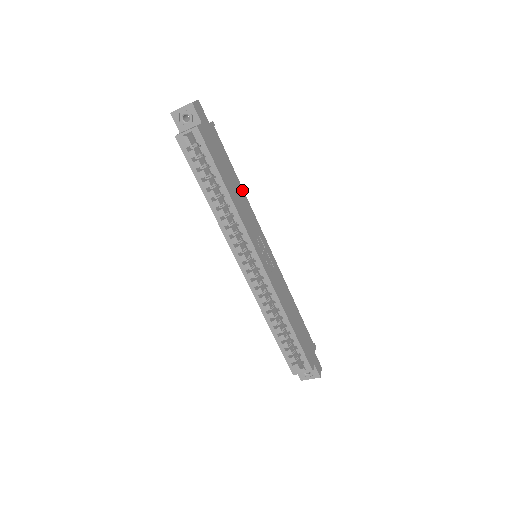
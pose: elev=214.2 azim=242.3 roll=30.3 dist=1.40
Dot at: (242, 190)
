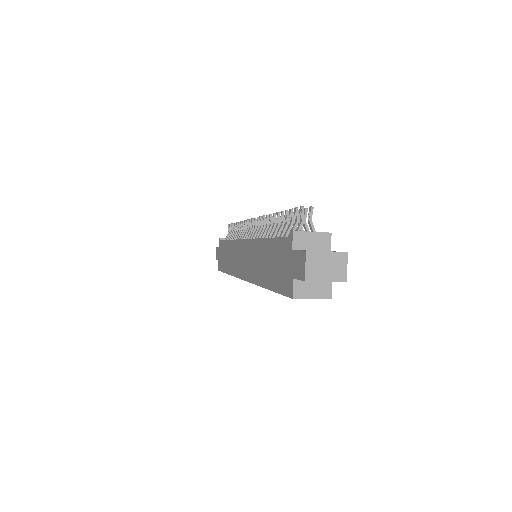
Dot at: occluded
